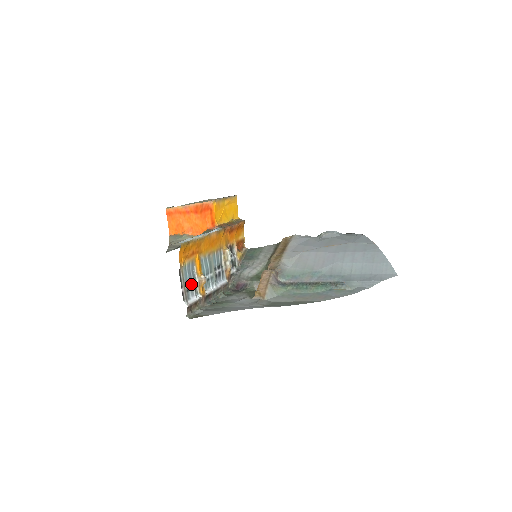
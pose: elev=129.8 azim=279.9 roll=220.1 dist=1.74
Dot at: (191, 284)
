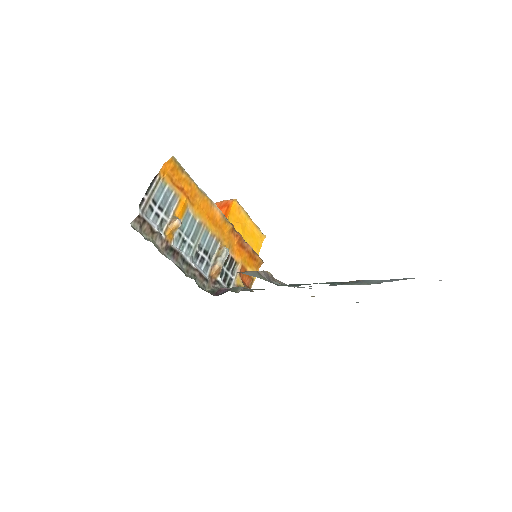
Dot at: (160, 211)
